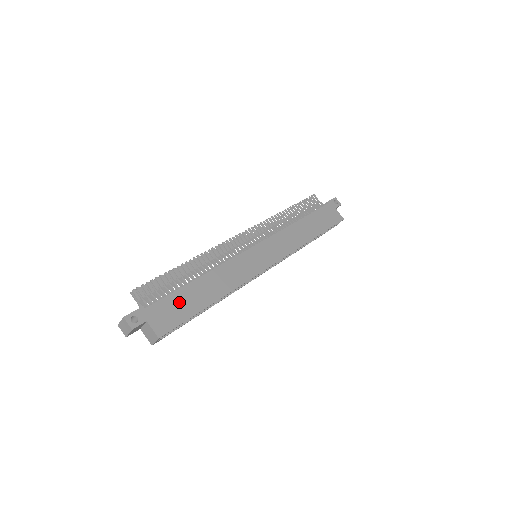
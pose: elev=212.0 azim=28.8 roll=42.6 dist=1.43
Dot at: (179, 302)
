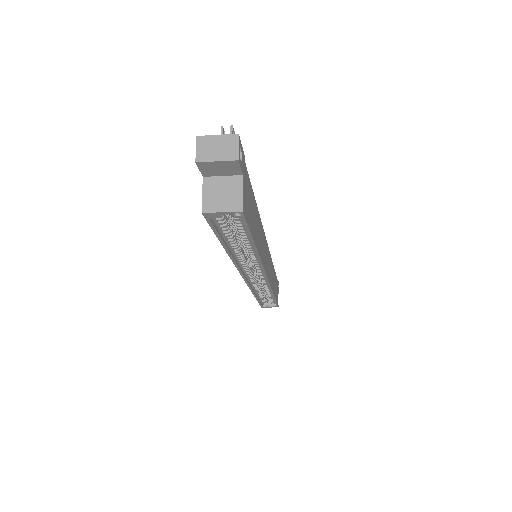
Dot at: (252, 204)
